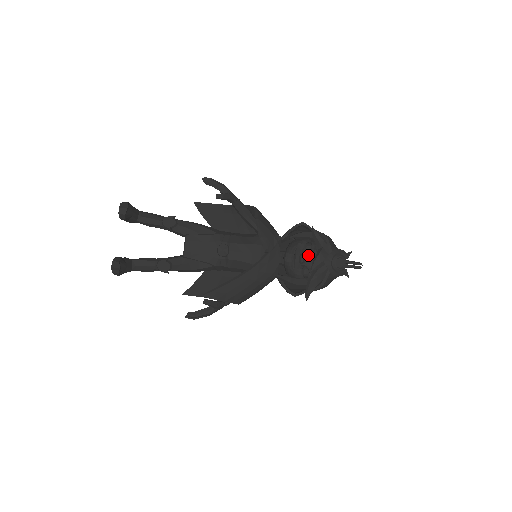
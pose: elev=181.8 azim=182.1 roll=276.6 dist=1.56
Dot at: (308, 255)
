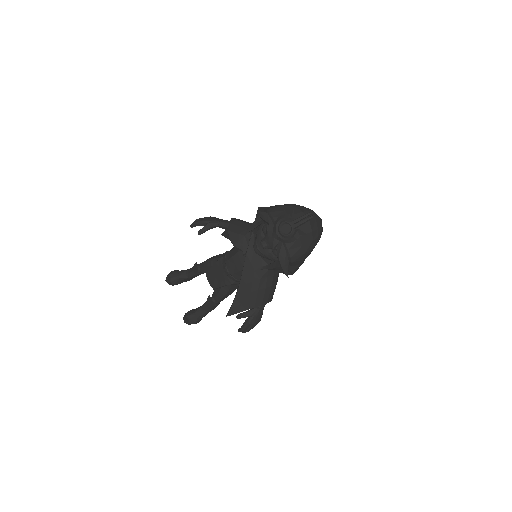
Dot at: (266, 238)
